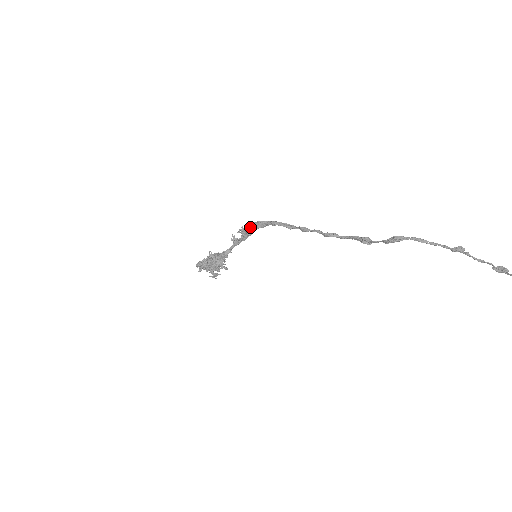
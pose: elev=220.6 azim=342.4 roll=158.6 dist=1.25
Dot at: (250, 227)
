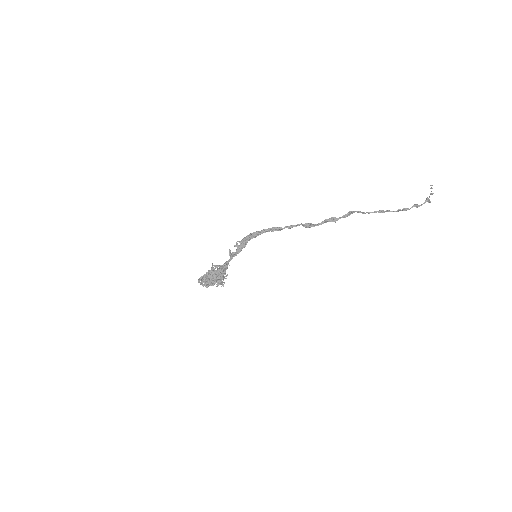
Dot at: (245, 239)
